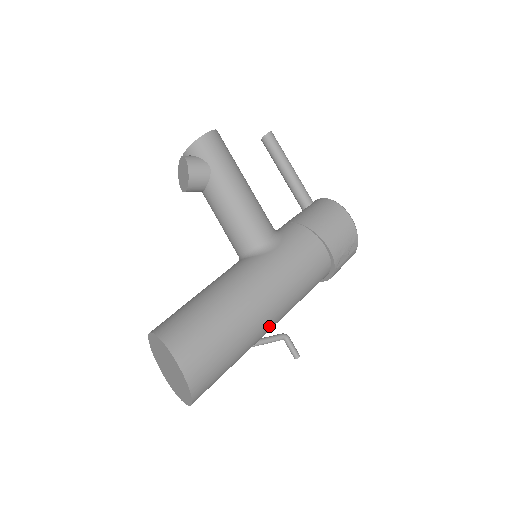
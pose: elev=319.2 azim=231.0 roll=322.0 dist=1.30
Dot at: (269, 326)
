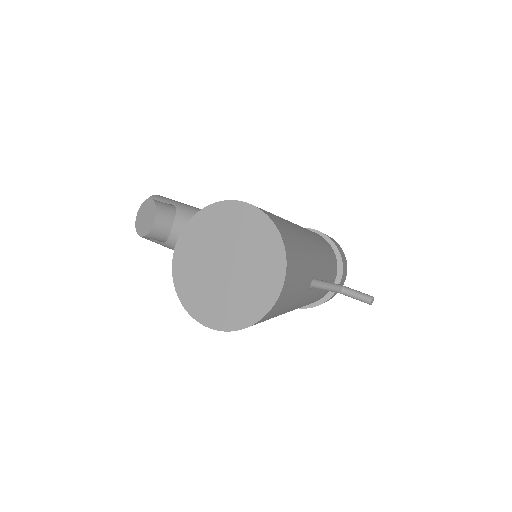
Dot at: (317, 255)
